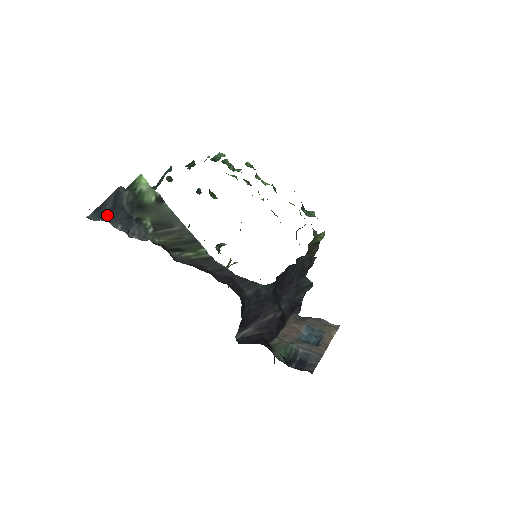
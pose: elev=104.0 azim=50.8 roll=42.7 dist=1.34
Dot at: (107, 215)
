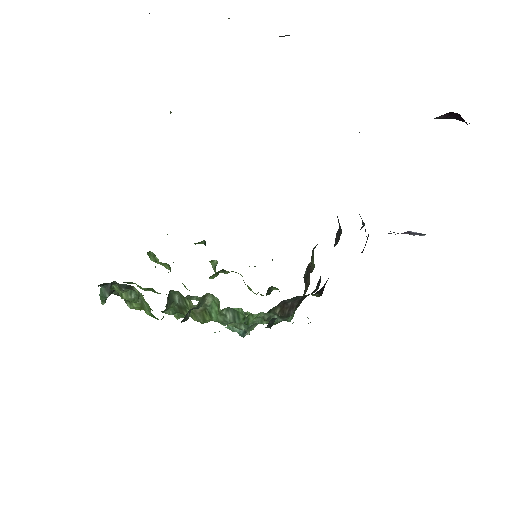
Dot at: occluded
